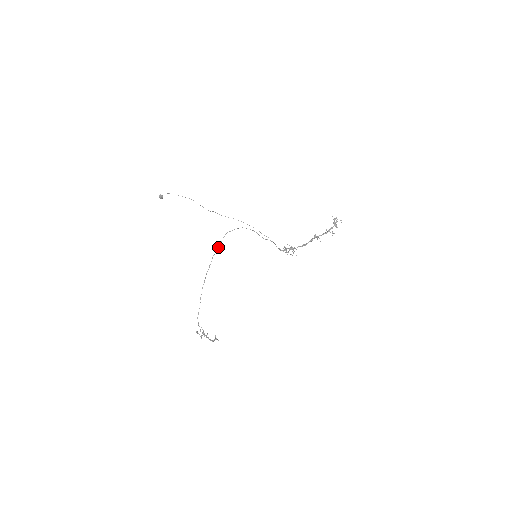
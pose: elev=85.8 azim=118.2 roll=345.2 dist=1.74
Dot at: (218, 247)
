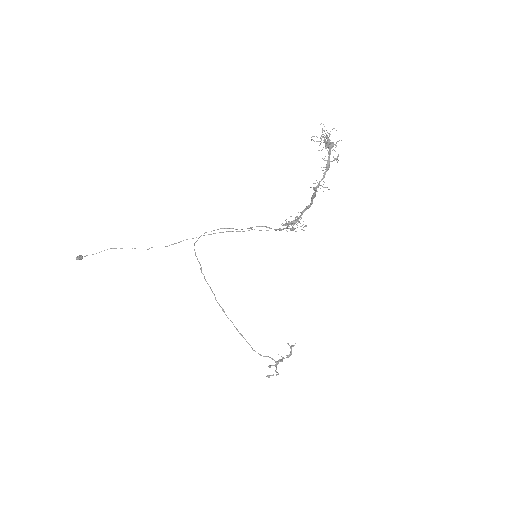
Dot at: occluded
